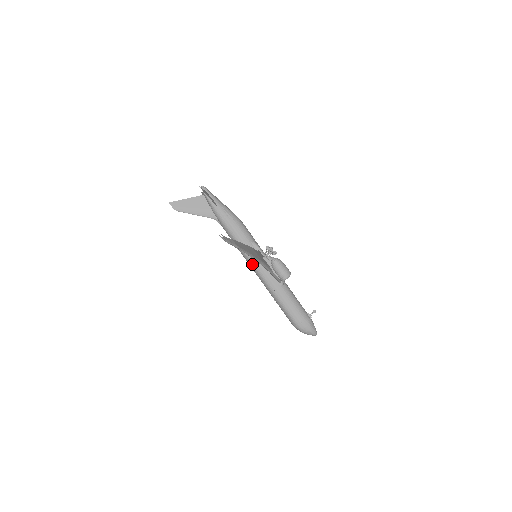
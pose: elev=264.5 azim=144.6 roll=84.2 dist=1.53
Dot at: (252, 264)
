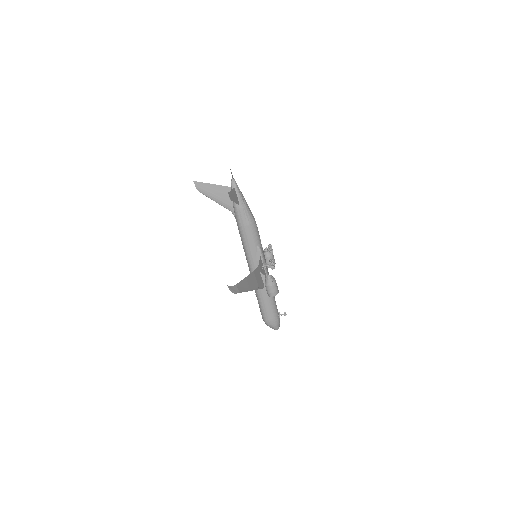
Dot at: (249, 264)
